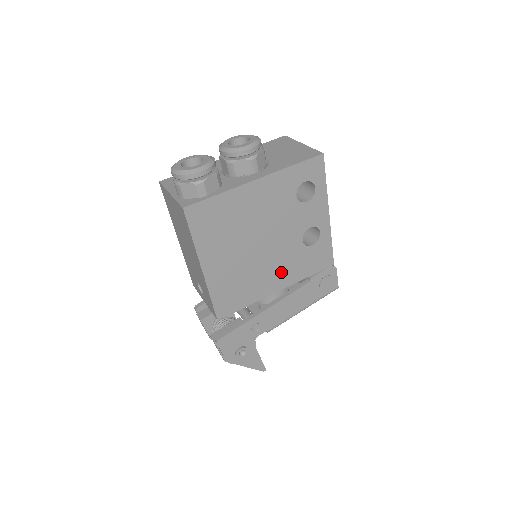
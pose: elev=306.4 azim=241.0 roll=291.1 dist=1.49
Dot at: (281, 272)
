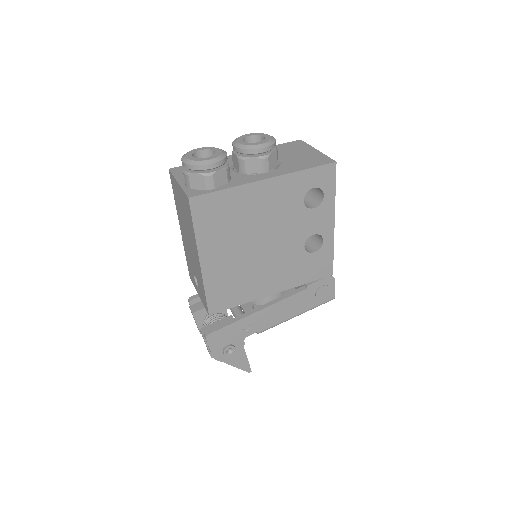
Dot at: (279, 275)
